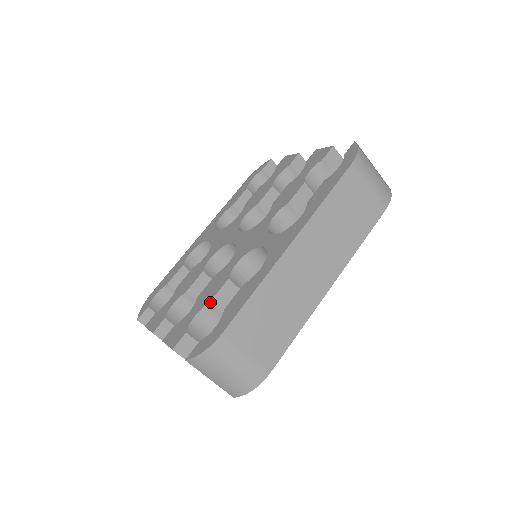
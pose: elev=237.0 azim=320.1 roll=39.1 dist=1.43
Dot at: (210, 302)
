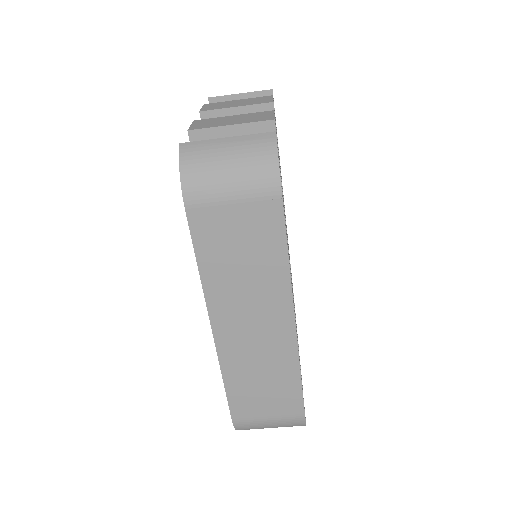
Dot at: occluded
